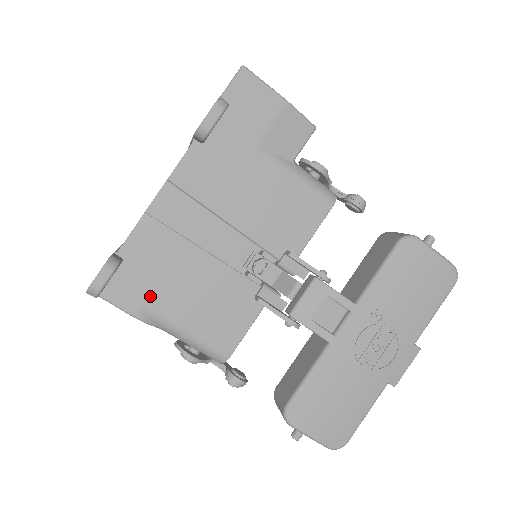
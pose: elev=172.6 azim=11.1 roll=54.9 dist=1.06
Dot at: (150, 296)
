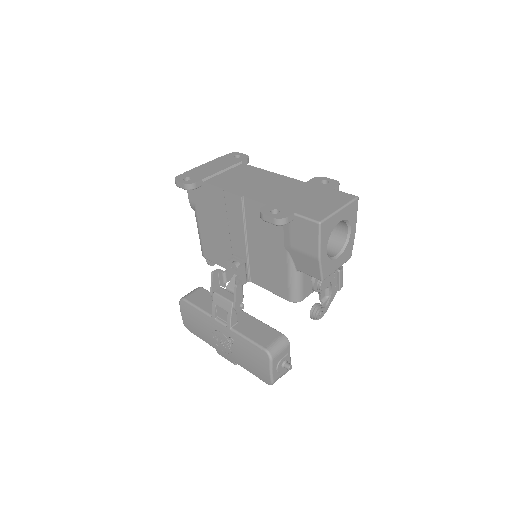
Dot at: (199, 207)
